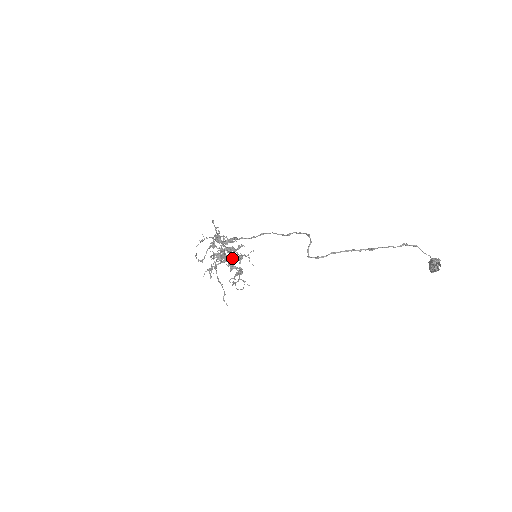
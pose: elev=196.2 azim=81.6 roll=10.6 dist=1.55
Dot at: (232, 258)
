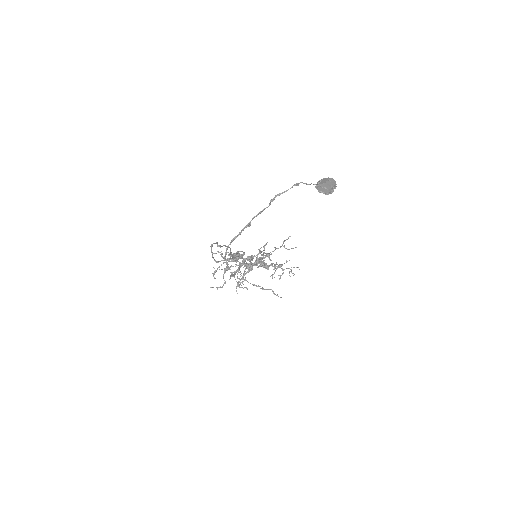
Dot at: (258, 262)
